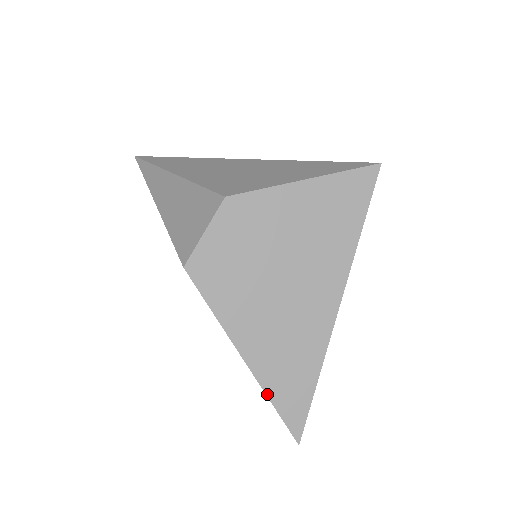
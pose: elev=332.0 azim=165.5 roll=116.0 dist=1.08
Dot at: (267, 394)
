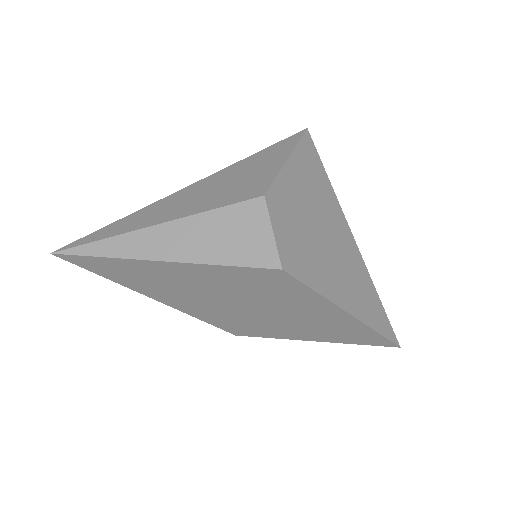
Dot at: (371, 327)
